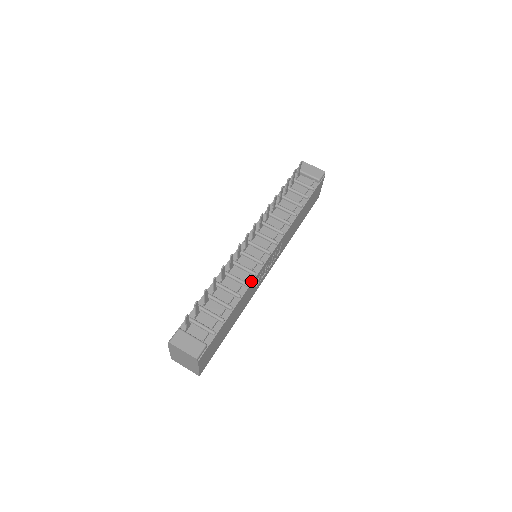
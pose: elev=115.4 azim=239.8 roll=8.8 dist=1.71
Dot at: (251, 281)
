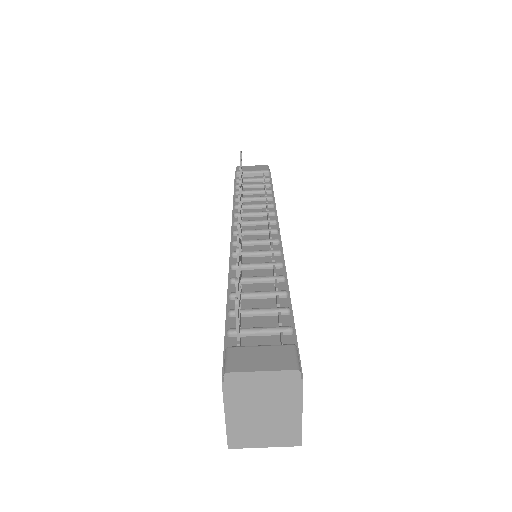
Dot at: (282, 261)
